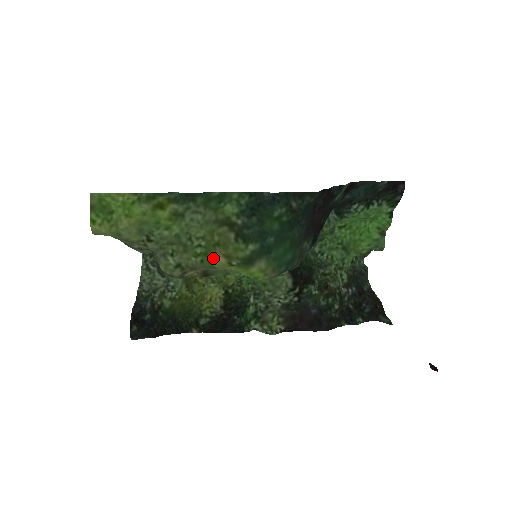
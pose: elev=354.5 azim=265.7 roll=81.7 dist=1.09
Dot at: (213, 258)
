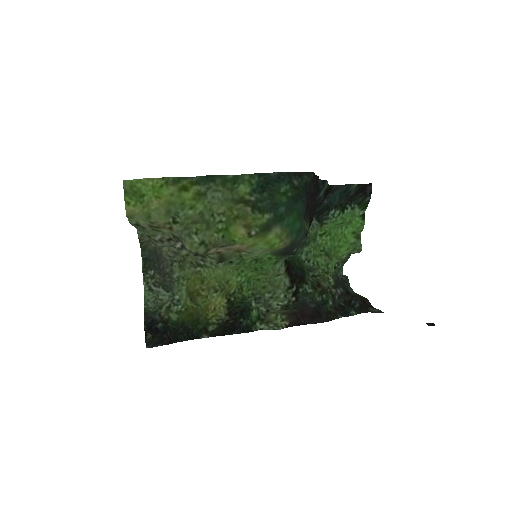
Dot at: (234, 231)
